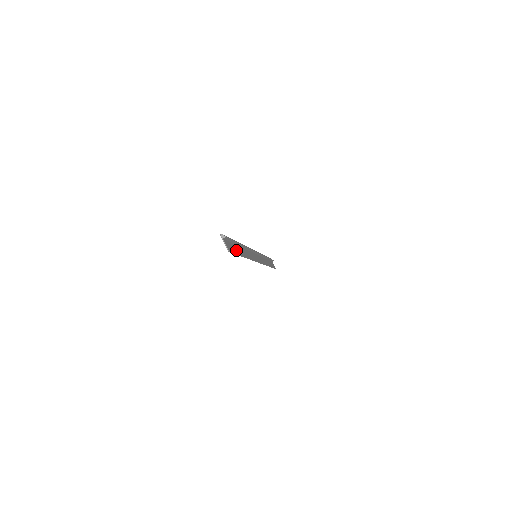
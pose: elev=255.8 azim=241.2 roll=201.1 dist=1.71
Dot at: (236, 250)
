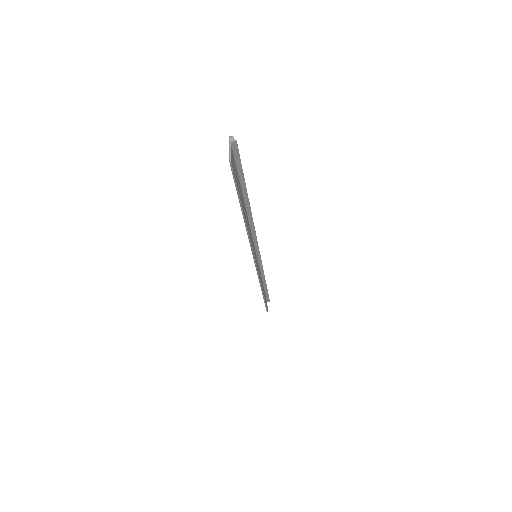
Dot at: (239, 190)
